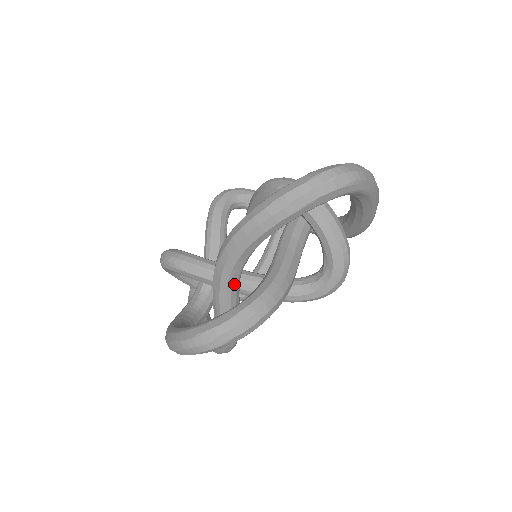
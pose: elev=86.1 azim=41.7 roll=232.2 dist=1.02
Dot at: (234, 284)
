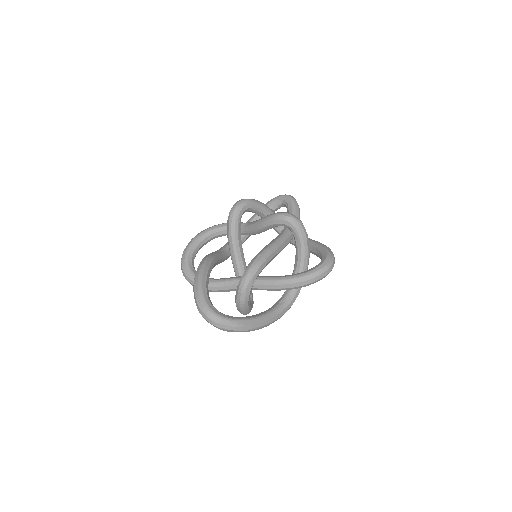
Dot at: occluded
